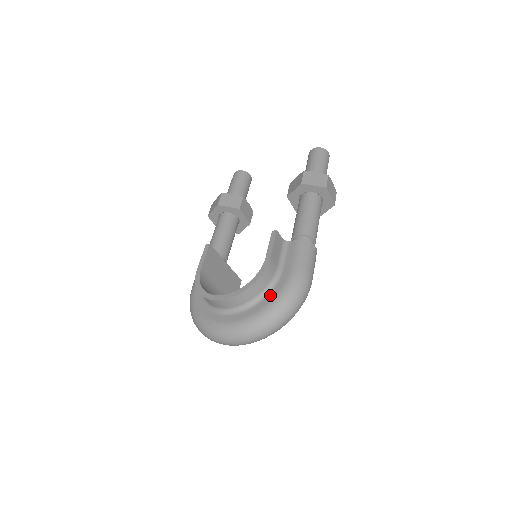
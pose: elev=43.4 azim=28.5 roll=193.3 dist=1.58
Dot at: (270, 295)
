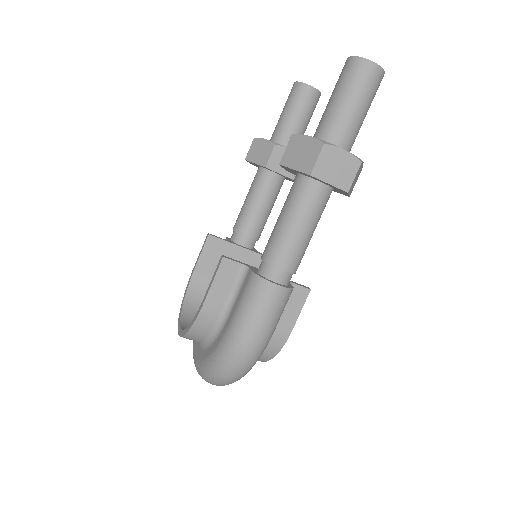
Dot at: (212, 346)
